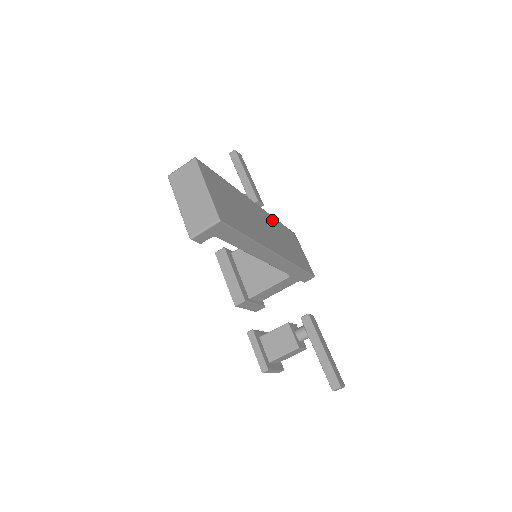
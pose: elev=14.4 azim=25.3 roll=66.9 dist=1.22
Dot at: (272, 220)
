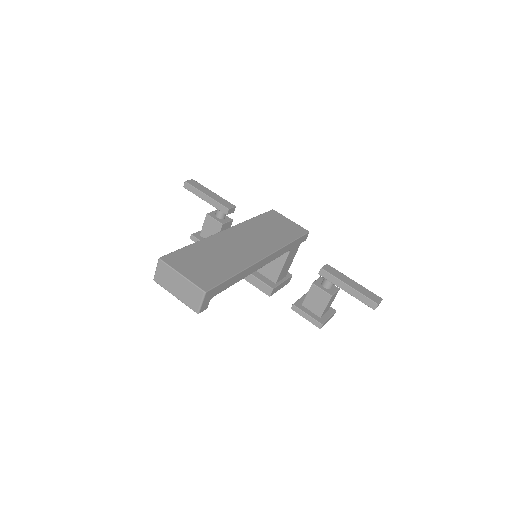
Dot at: (246, 226)
